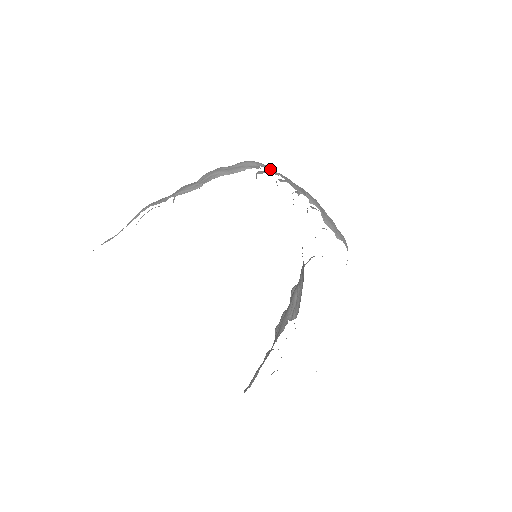
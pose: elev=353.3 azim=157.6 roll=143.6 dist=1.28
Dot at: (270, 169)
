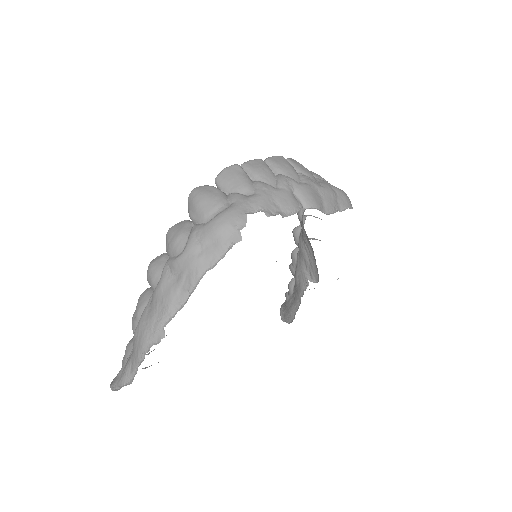
Dot at: (247, 211)
